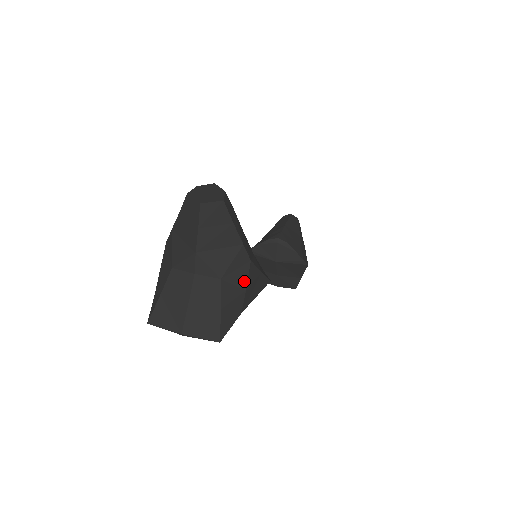
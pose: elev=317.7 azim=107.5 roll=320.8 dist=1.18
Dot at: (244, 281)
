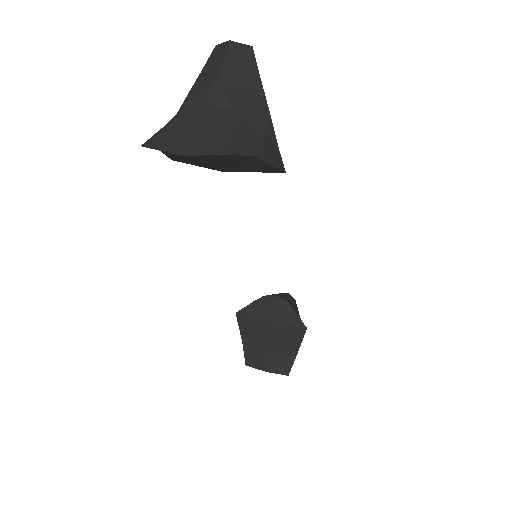
Dot at: (261, 129)
